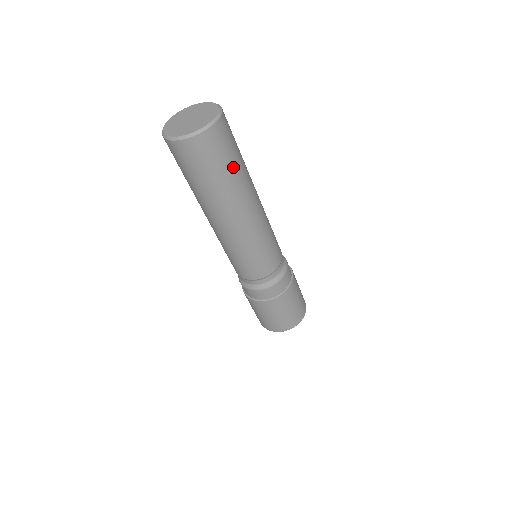
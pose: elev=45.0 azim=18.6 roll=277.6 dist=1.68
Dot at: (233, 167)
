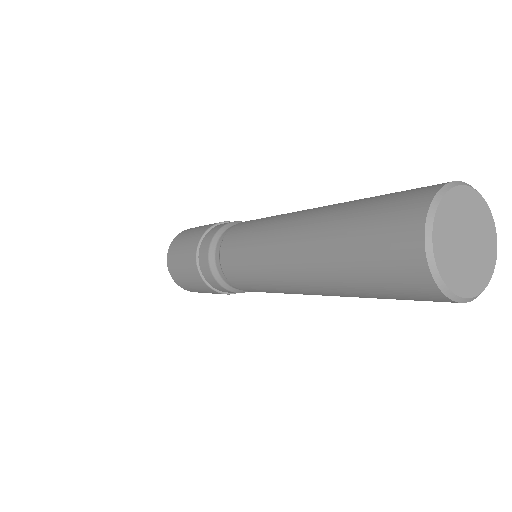
Dot at: occluded
